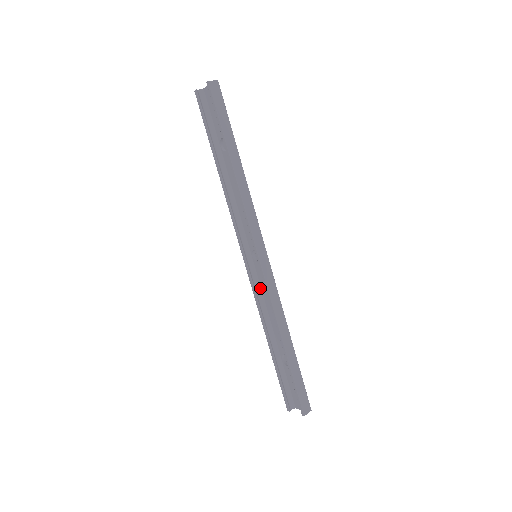
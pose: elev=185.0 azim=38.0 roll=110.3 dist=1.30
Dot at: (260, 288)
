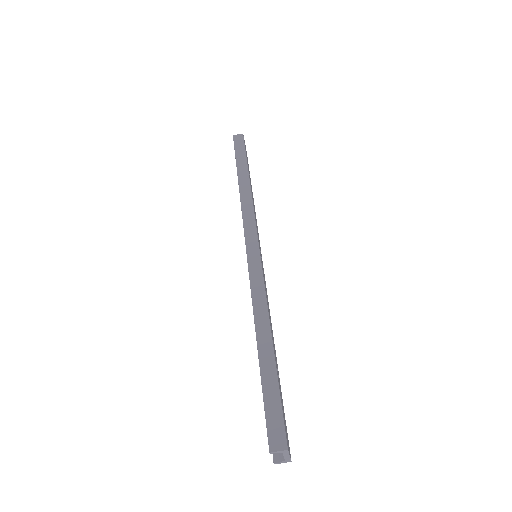
Dot at: occluded
